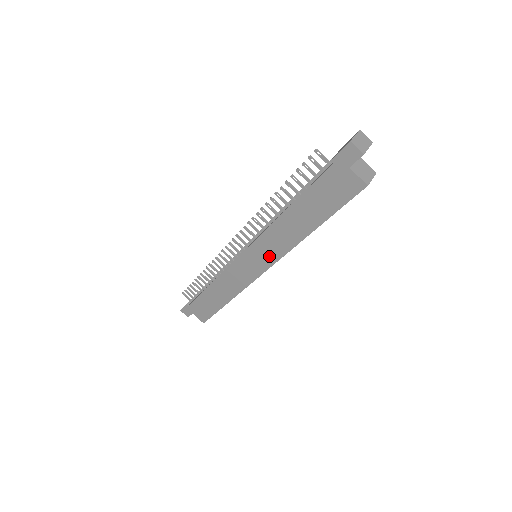
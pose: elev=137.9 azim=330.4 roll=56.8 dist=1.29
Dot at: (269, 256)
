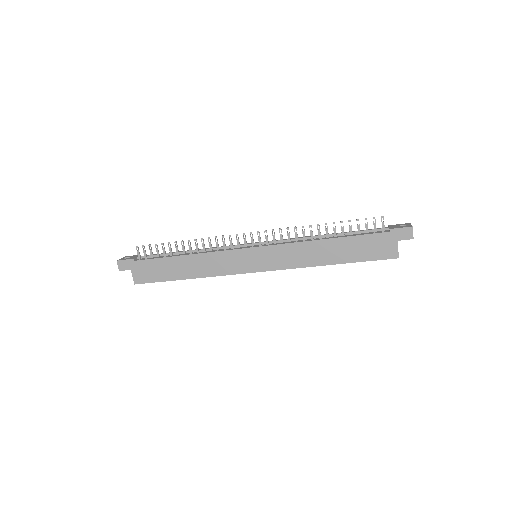
Dot at: (276, 262)
